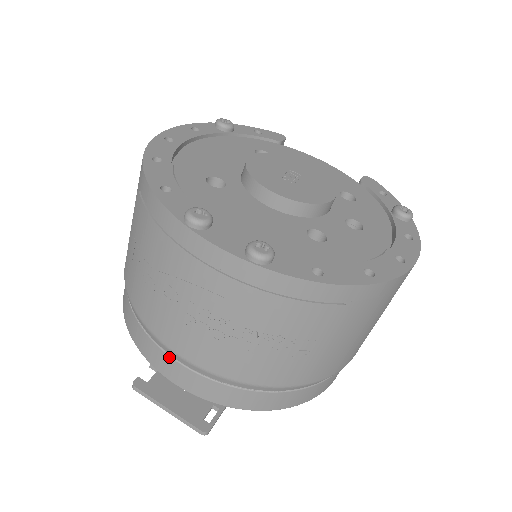
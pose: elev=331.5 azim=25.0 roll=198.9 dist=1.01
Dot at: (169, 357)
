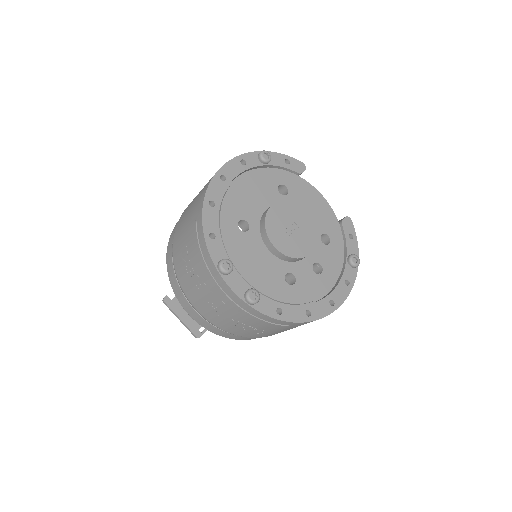
Dot at: (189, 304)
